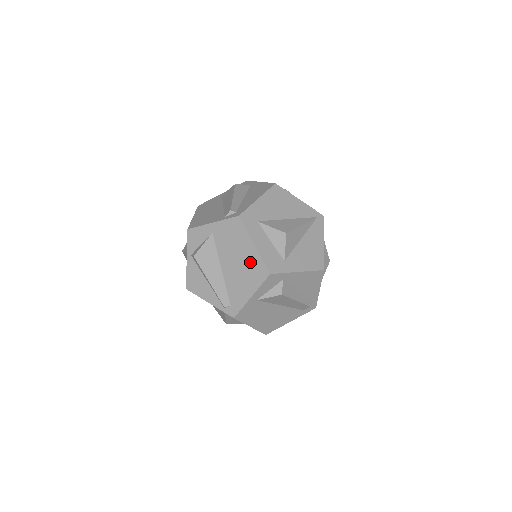
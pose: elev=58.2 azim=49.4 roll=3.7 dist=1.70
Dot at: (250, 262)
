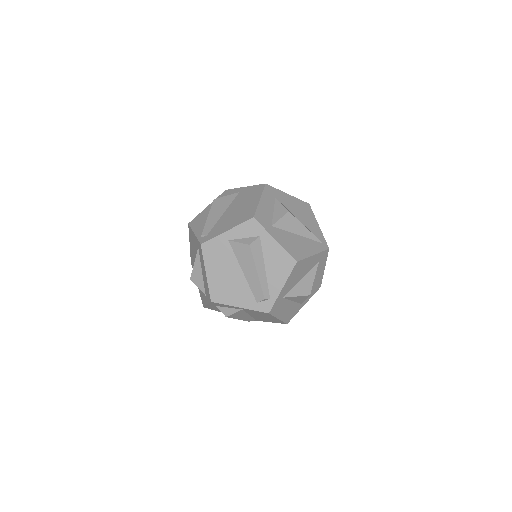
Dot at: (247, 209)
